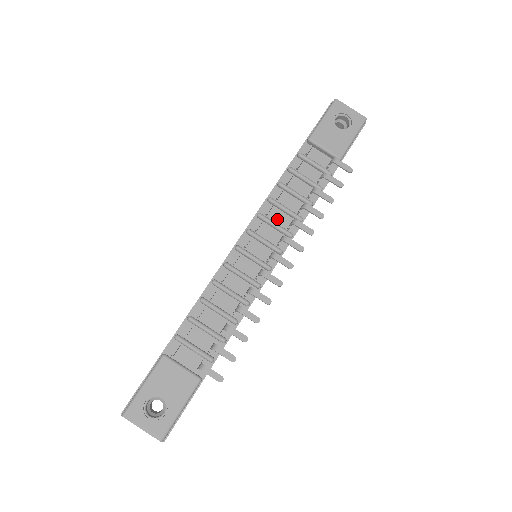
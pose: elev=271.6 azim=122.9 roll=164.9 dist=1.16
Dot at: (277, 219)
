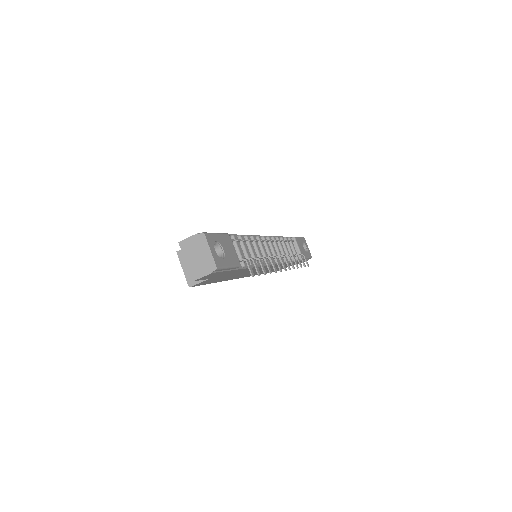
Dot at: occluded
